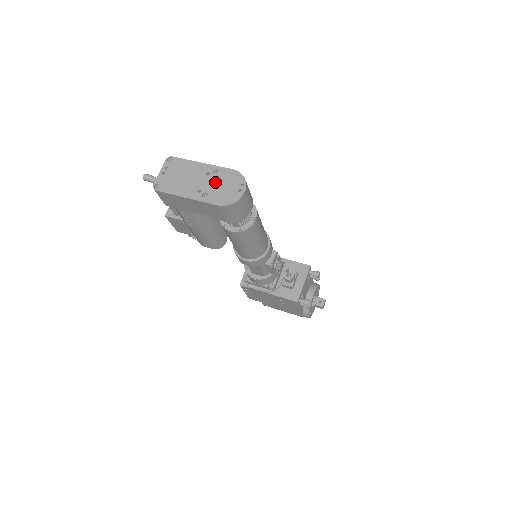
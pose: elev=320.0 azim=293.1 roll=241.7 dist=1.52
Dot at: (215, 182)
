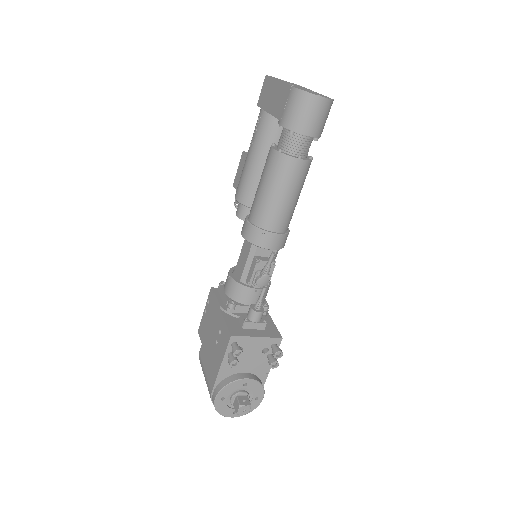
Dot at: occluded
